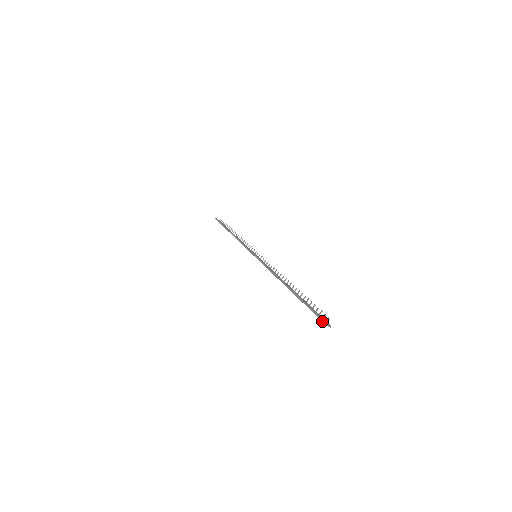
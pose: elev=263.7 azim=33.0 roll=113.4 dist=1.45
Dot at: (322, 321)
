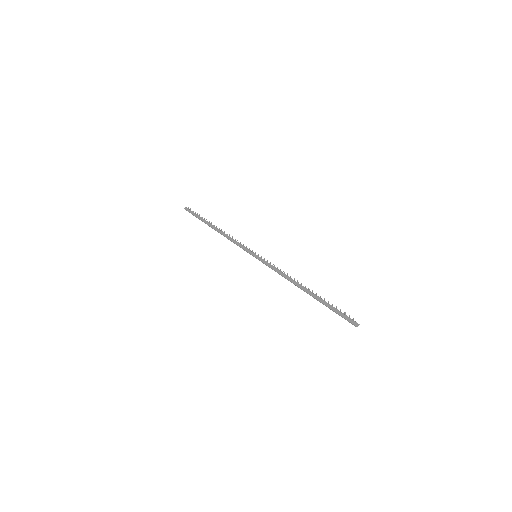
Dot at: (352, 324)
